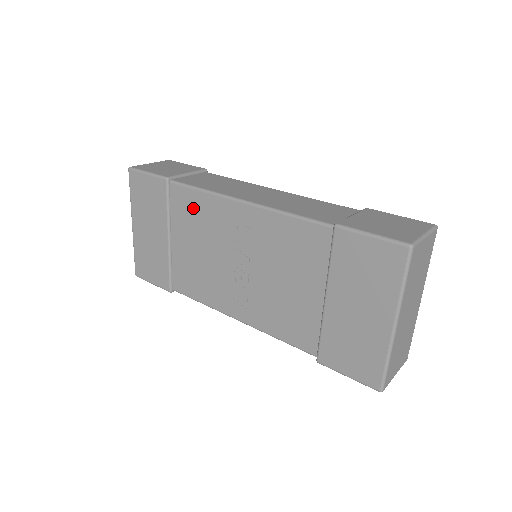
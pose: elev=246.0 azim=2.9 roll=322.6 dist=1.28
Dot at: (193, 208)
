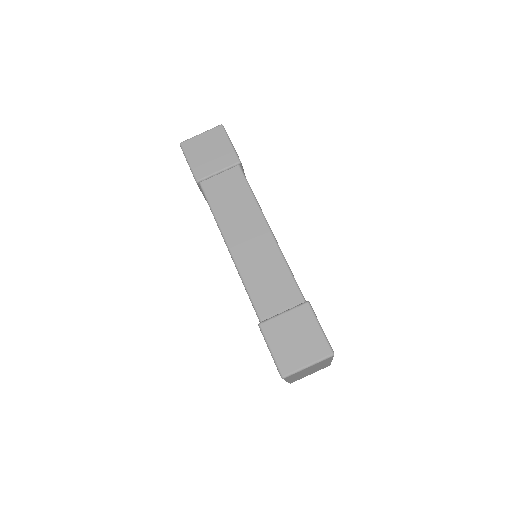
Dot at: occluded
